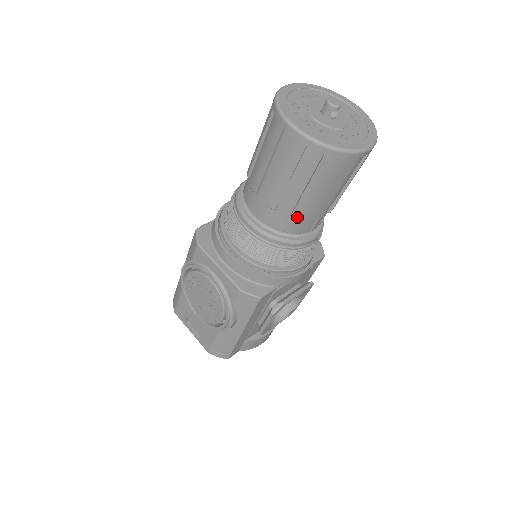
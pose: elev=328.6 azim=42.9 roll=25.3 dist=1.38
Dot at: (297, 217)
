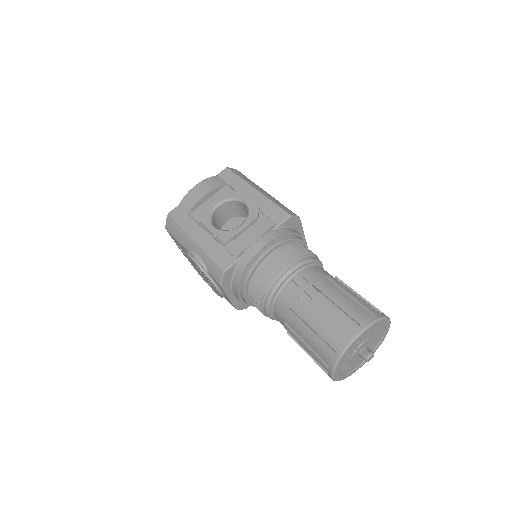
Dot at: occluded
